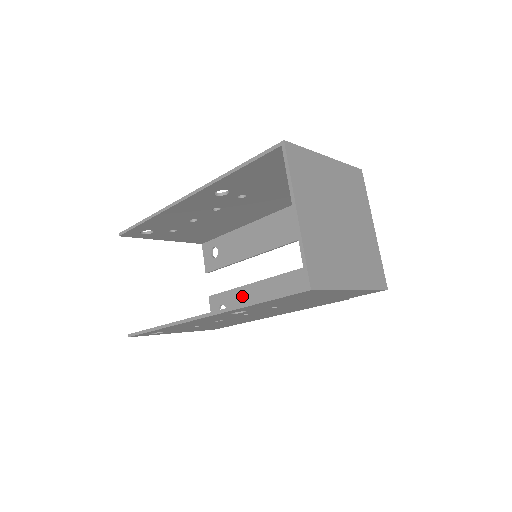
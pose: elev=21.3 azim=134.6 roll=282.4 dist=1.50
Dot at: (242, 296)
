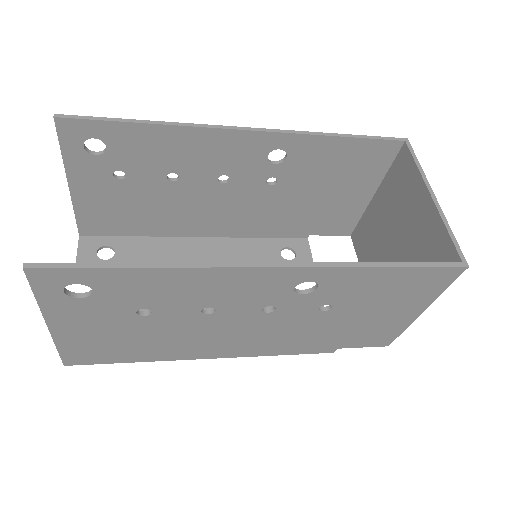
Dot at: occluded
